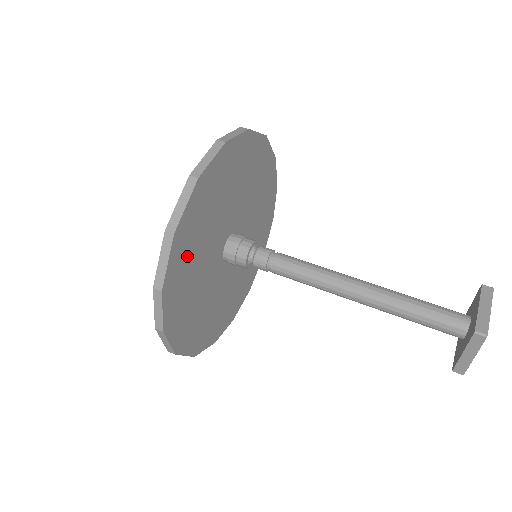
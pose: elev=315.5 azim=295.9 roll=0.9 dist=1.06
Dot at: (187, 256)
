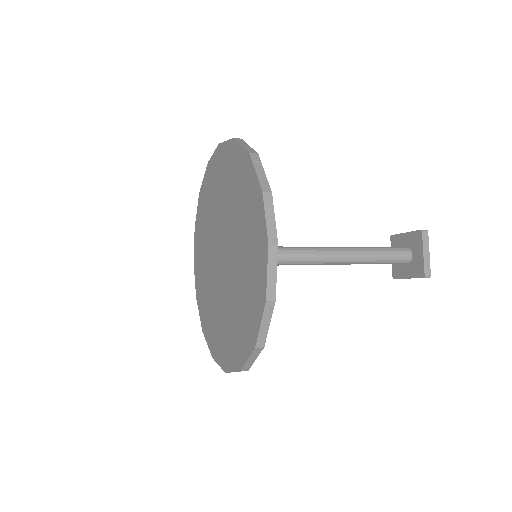
Dot at: occluded
